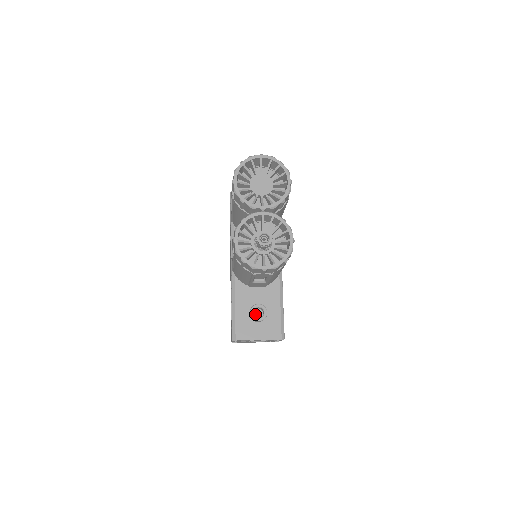
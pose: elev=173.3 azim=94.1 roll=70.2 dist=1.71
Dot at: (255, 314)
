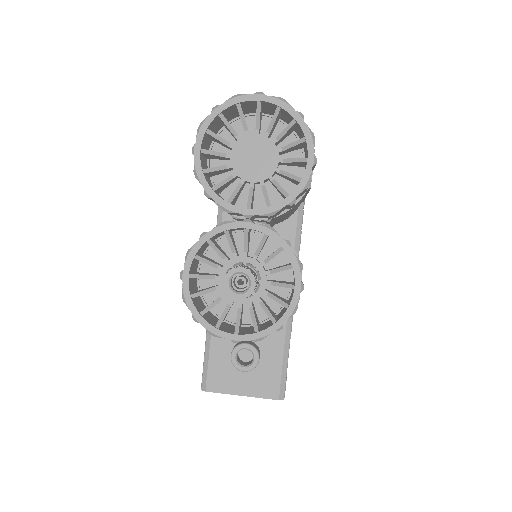
Dot at: (241, 354)
